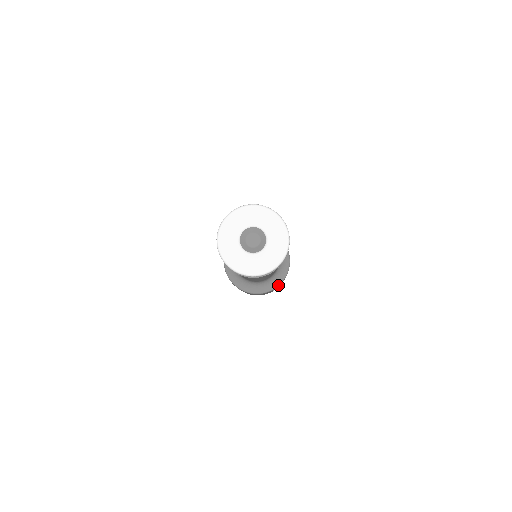
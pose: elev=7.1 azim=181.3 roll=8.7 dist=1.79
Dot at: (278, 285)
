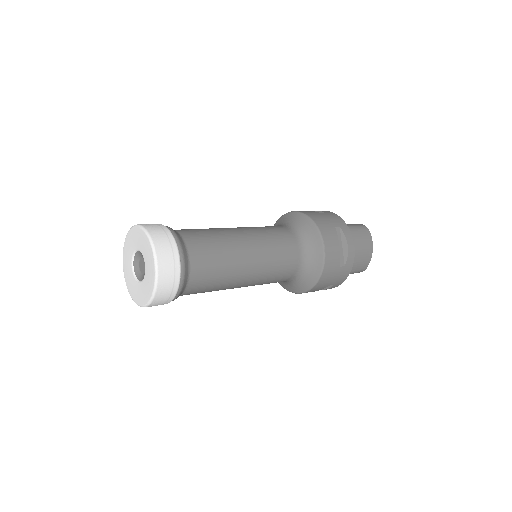
Dot at: (293, 292)
